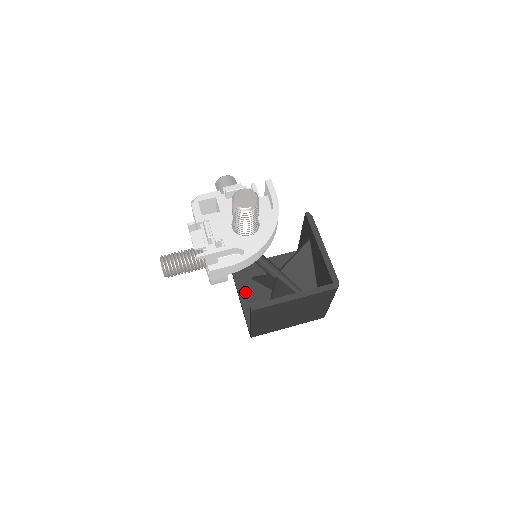
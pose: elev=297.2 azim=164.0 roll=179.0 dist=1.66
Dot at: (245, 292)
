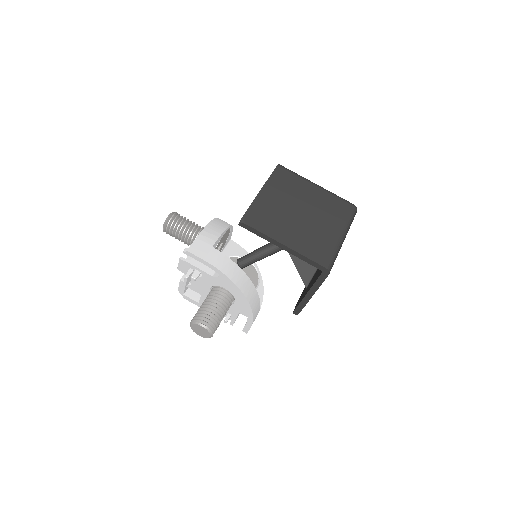
Dot at: occluded
